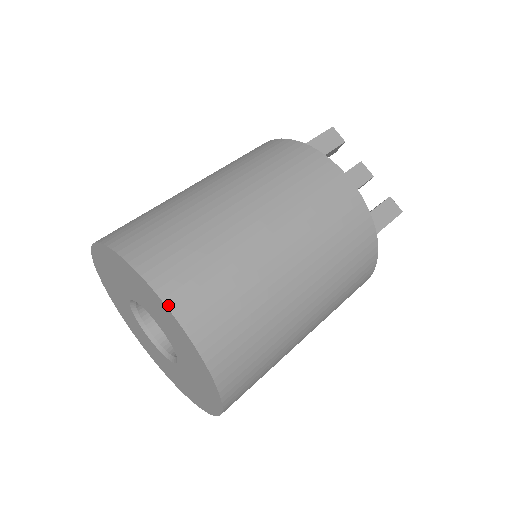
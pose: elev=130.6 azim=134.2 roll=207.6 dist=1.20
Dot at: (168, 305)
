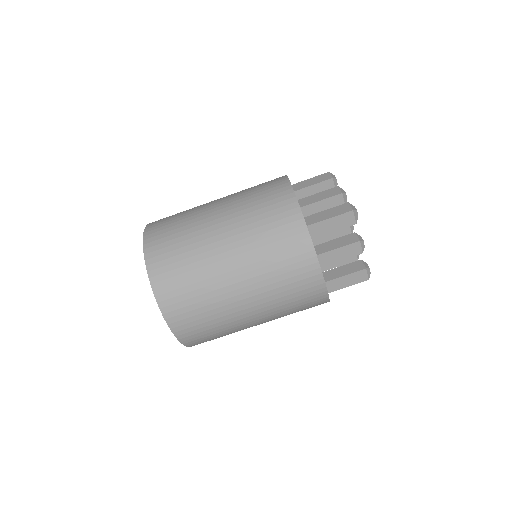
Dot at: (170, 327)
